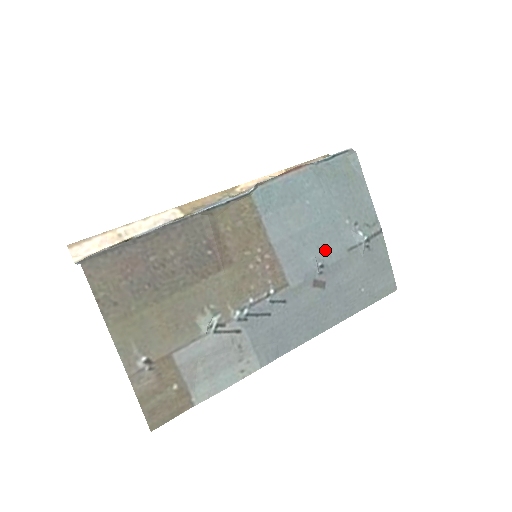
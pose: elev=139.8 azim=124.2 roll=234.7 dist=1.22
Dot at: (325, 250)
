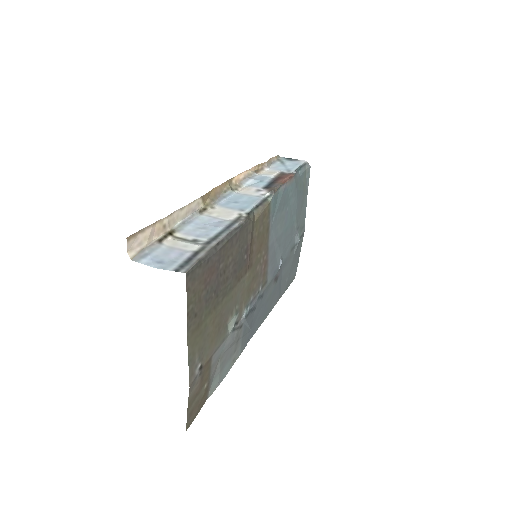
Dot at: (285, 250)
